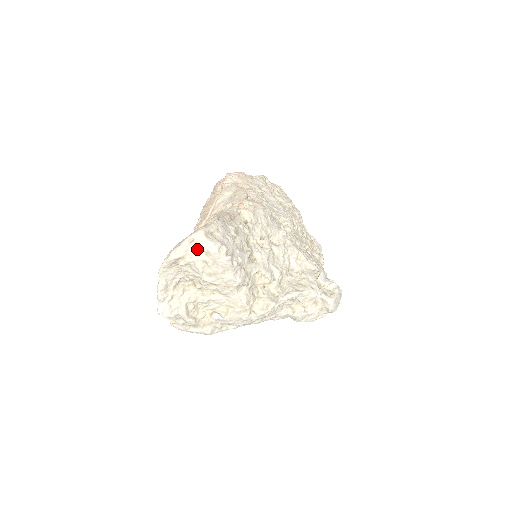
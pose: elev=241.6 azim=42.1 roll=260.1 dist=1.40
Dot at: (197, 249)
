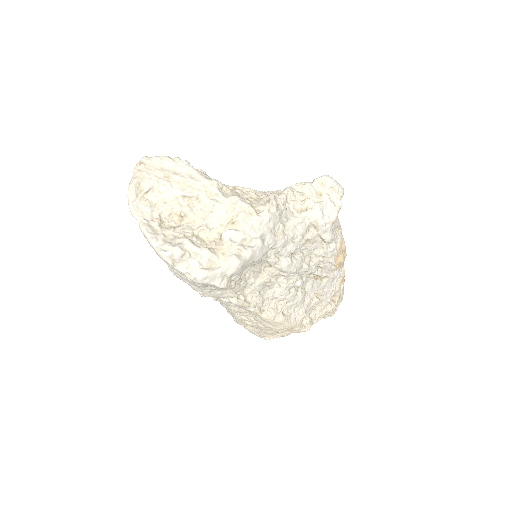
Dot at: (150, 169)
